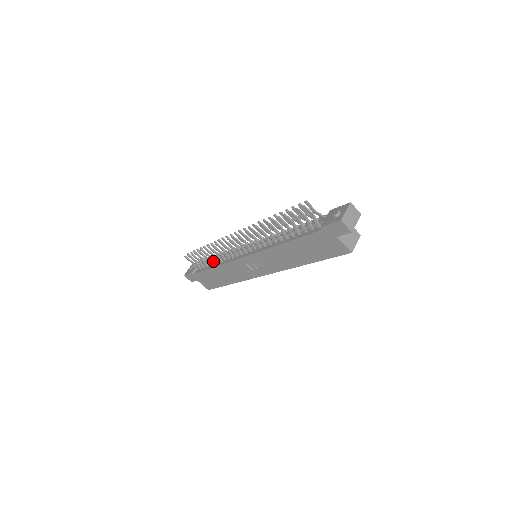
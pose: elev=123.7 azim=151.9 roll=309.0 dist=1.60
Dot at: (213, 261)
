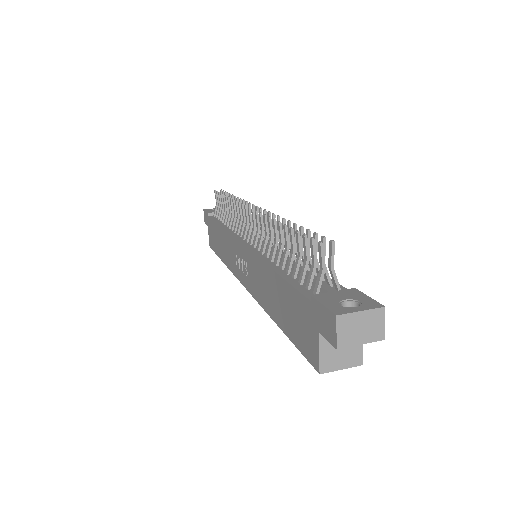
Dot at: occluded
